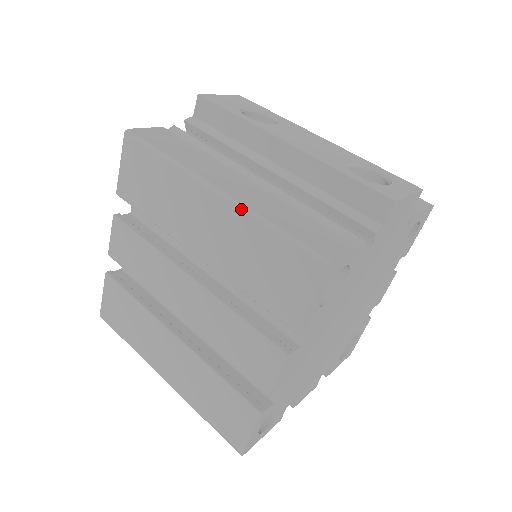
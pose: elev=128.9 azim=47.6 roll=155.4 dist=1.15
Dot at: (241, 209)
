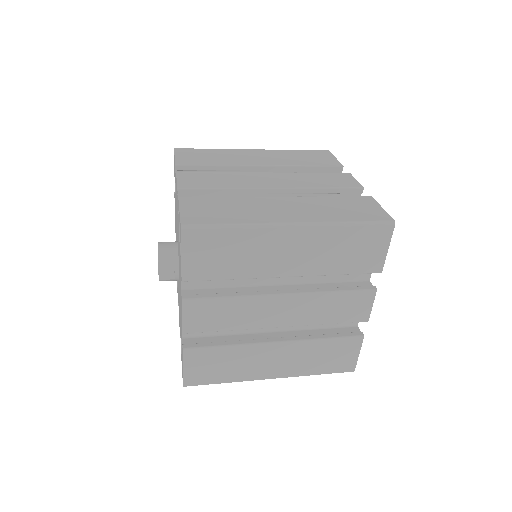
Dot at: (275, 150)
